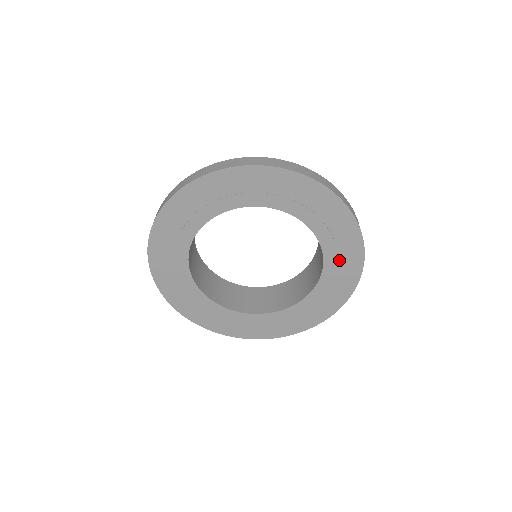
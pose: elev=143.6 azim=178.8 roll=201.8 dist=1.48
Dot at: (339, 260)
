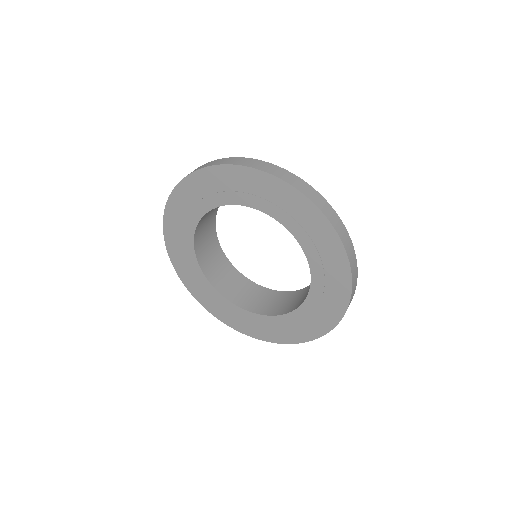
Dot at: (312, 238)
